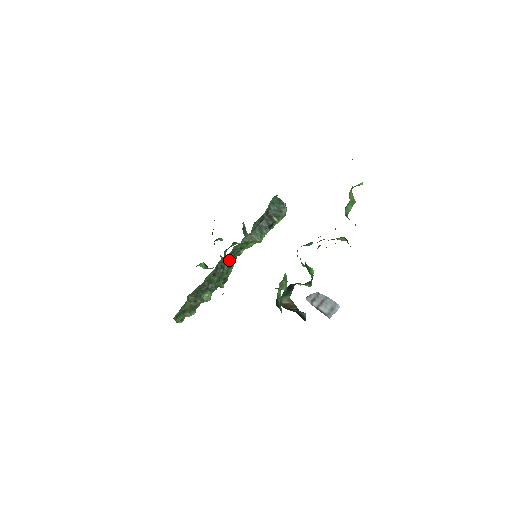
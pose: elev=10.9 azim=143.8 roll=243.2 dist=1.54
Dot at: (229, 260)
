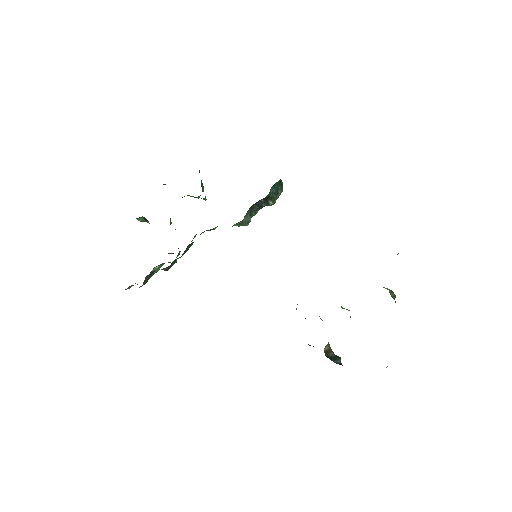
Dot at: occluded
